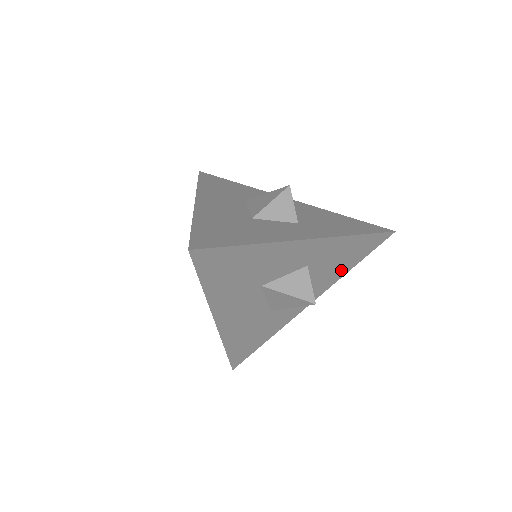
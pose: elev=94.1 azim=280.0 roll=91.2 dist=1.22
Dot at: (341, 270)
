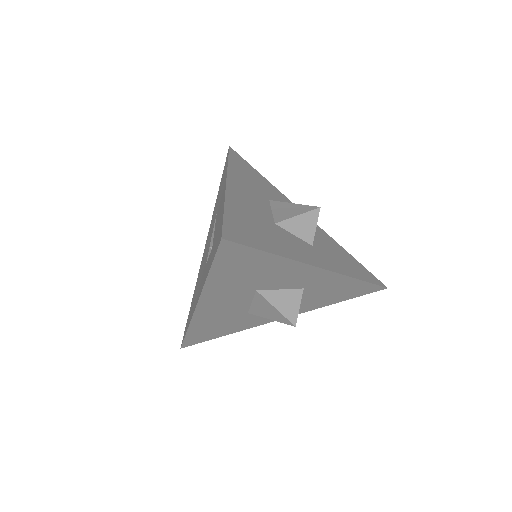
Dot at: (325, 302)
